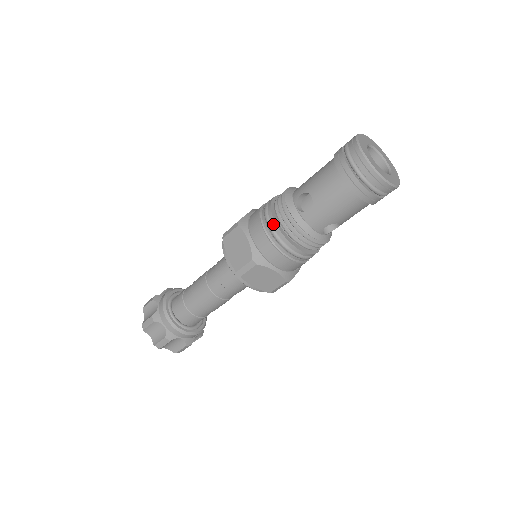
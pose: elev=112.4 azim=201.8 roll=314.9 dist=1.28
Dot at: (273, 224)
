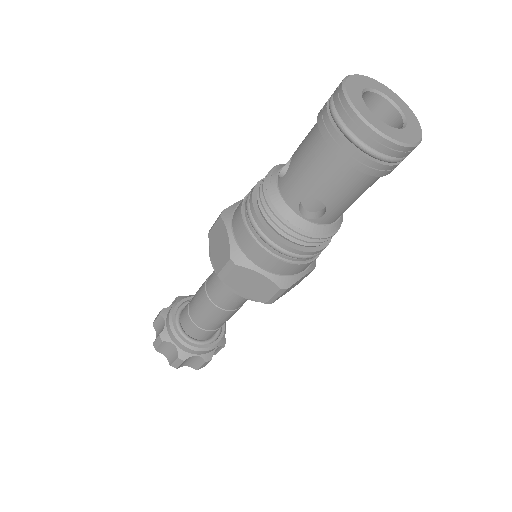
Dot at: (285, 248)
